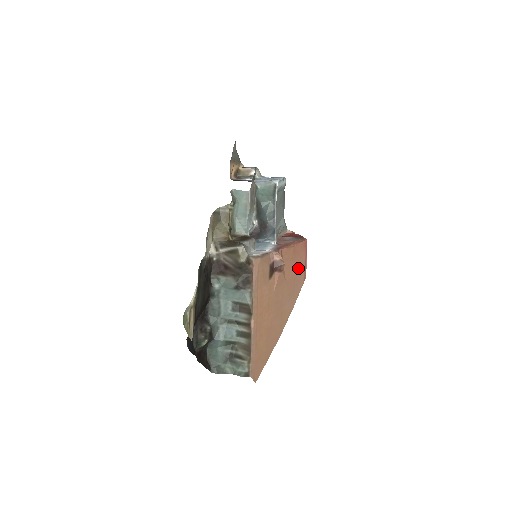
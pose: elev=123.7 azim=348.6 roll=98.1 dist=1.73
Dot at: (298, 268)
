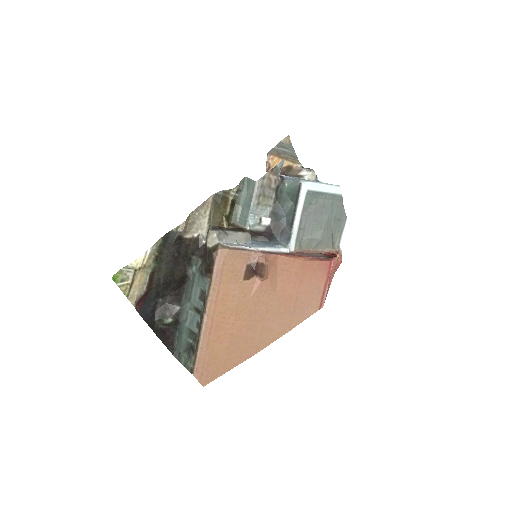
Dot at: (307, 288)
